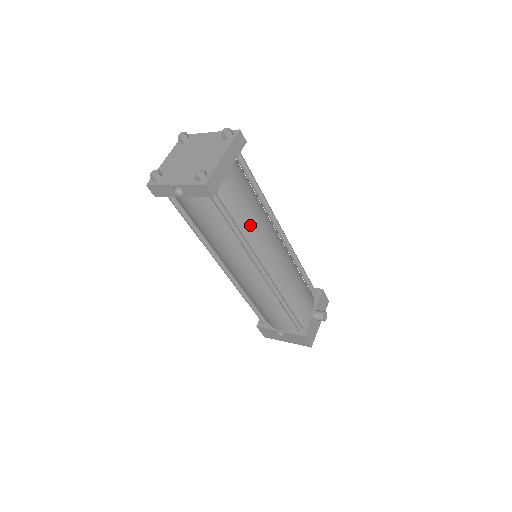
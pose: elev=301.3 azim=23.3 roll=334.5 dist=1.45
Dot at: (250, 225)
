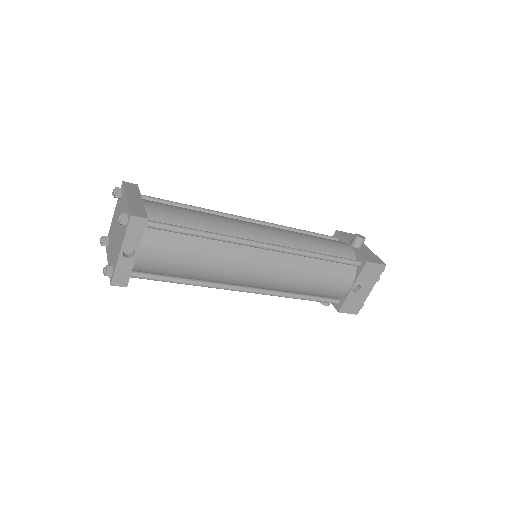
Dot at: (209, 224)
